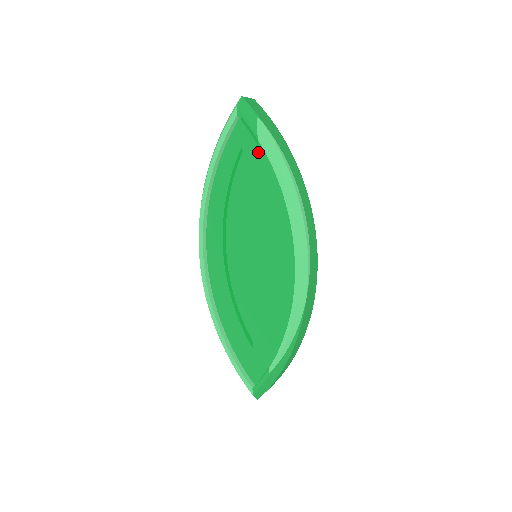
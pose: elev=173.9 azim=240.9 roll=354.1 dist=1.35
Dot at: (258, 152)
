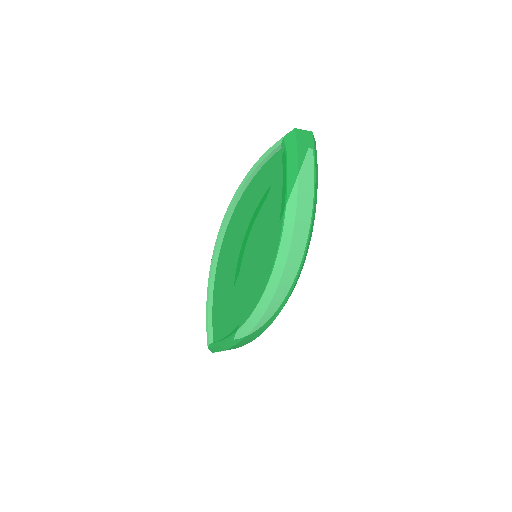
Dot at: occluded
